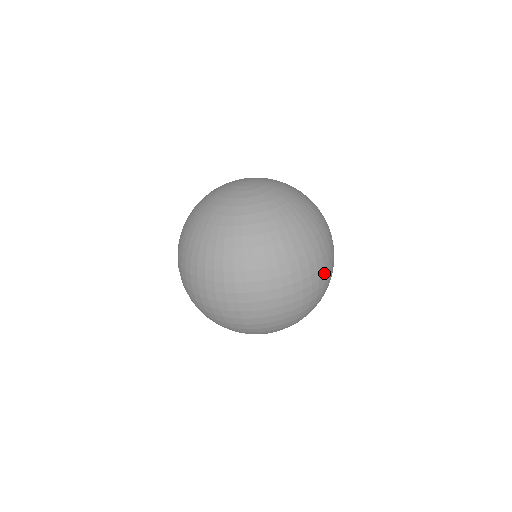
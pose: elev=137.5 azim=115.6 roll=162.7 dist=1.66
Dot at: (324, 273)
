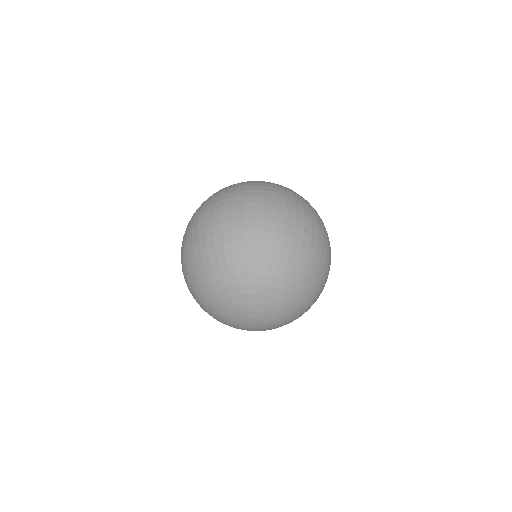
Dot at: (295, 217)
